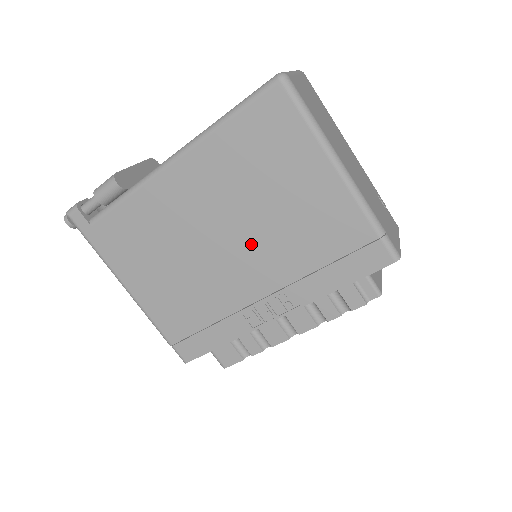
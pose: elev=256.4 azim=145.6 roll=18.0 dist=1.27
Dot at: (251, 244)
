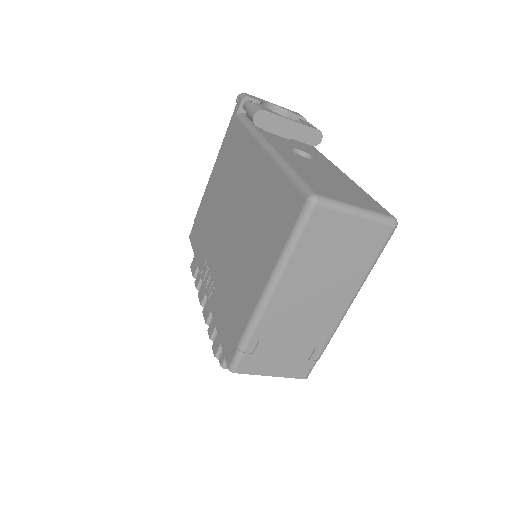
Dot at: (232, 243)
